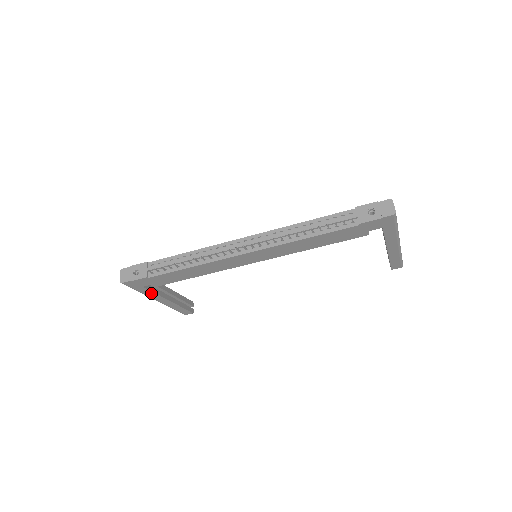
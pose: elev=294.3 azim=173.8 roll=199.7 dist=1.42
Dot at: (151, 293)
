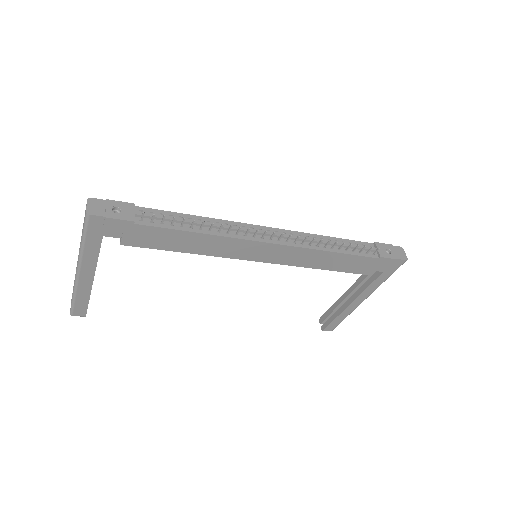
Dot at: (93, 254)
